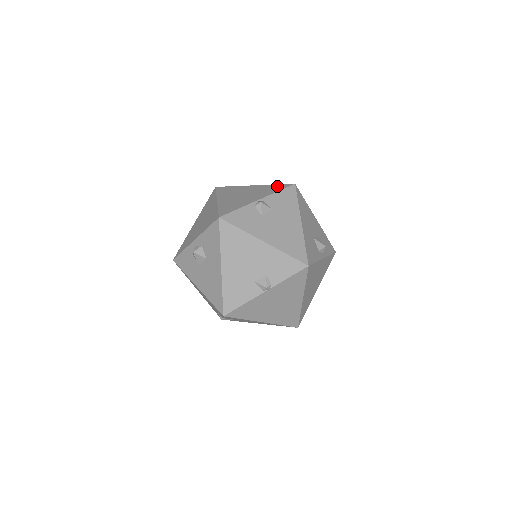
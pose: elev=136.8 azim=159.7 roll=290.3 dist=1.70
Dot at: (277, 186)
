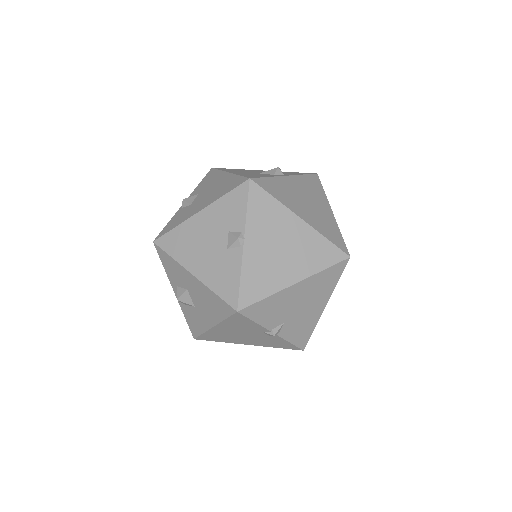
Dot at: occluded
